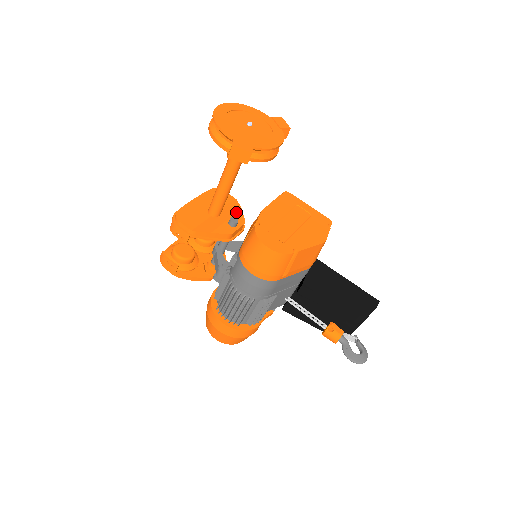
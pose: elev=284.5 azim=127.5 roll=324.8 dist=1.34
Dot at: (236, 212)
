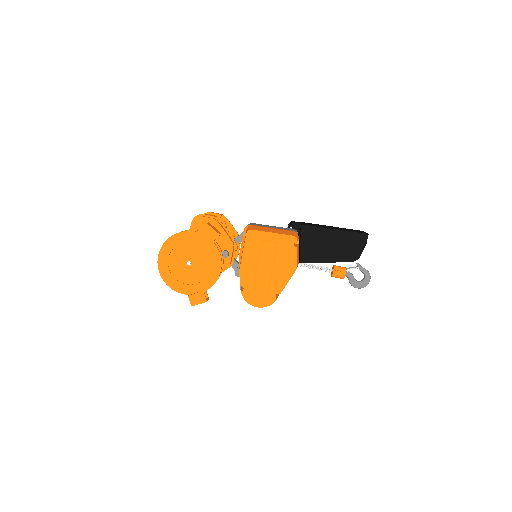
Dot at: (222, 238)
